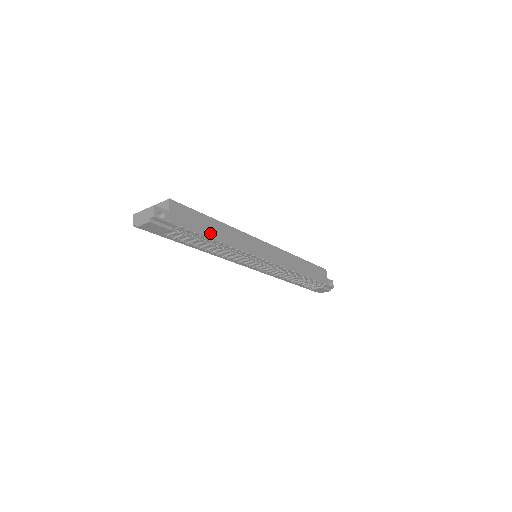
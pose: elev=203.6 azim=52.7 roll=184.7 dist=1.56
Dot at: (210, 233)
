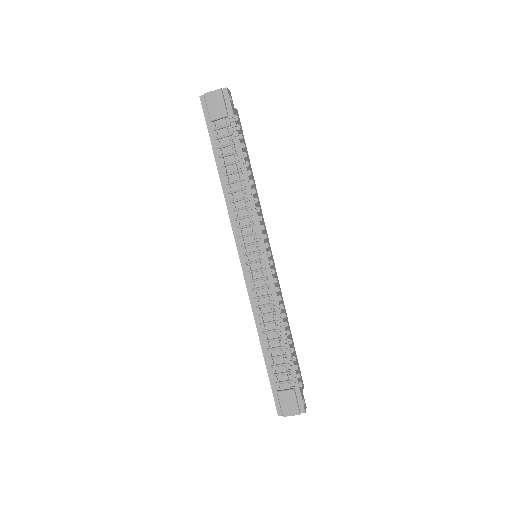
Dot at: occluded
